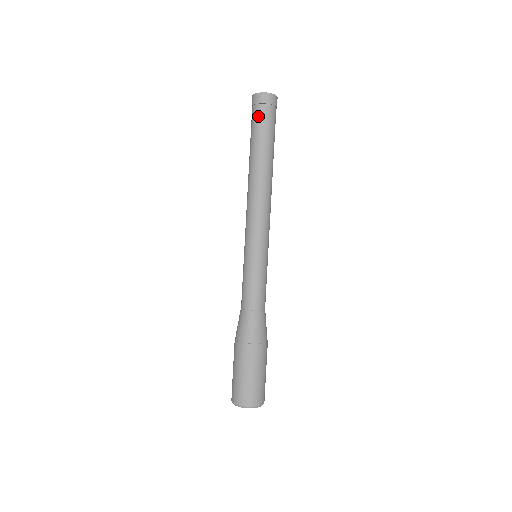
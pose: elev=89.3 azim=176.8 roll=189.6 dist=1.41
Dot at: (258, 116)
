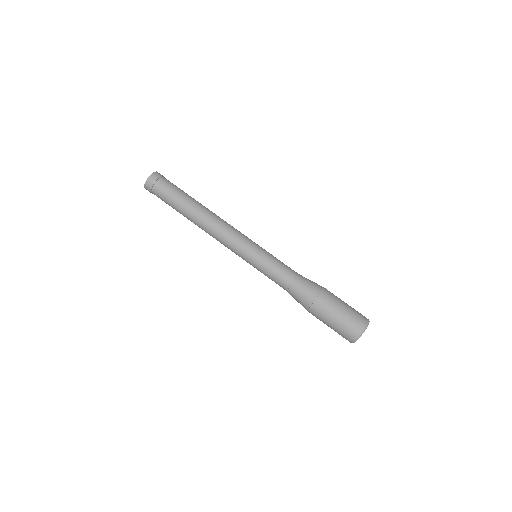
Dot at: (164, 187)
